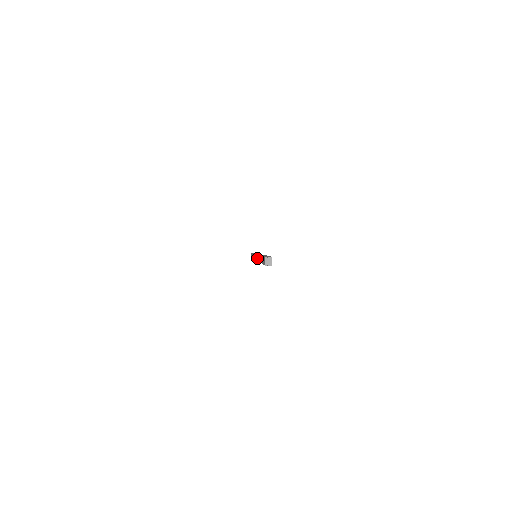
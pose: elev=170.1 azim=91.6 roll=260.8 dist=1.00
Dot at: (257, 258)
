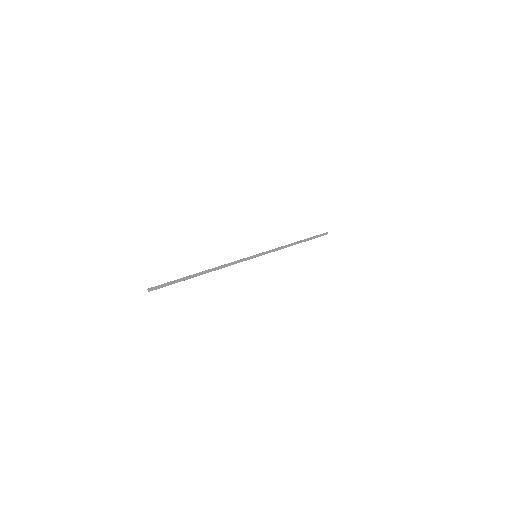
Dot at: (214, 270)
